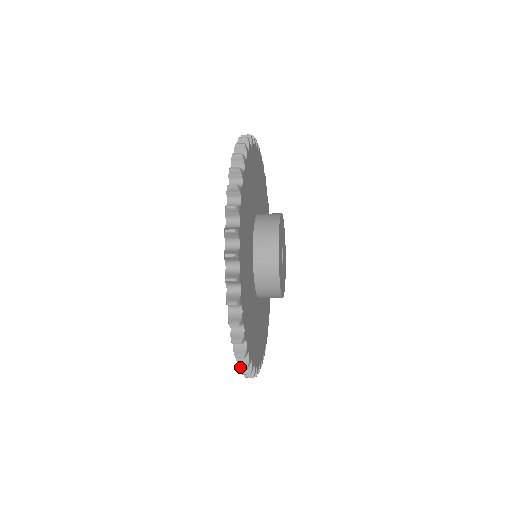
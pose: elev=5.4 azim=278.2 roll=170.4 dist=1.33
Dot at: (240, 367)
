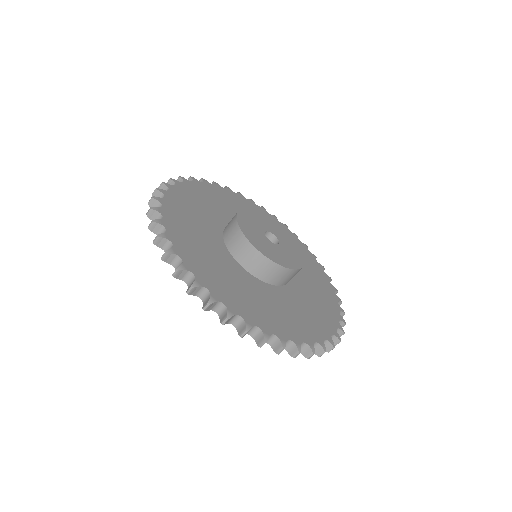
Dot at: (278, 352)
